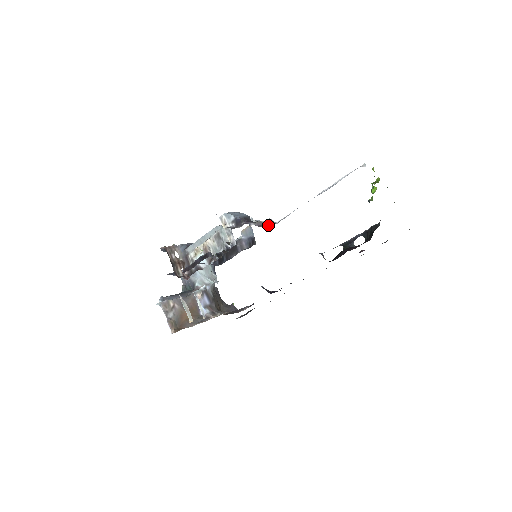
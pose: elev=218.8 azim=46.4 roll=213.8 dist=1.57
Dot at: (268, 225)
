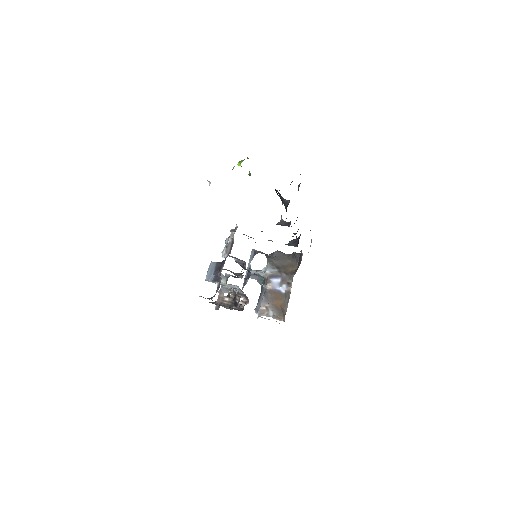
Dot at: (233, 242)
